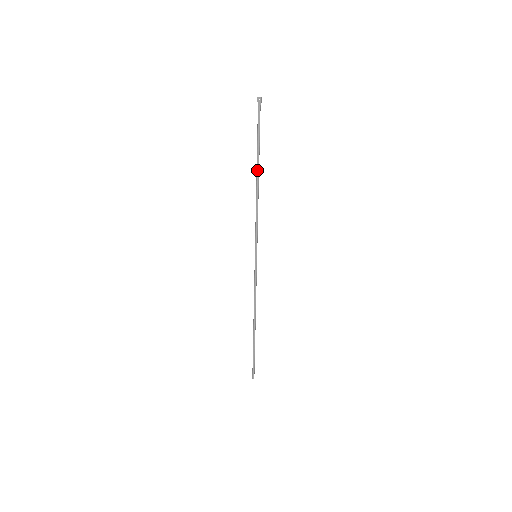
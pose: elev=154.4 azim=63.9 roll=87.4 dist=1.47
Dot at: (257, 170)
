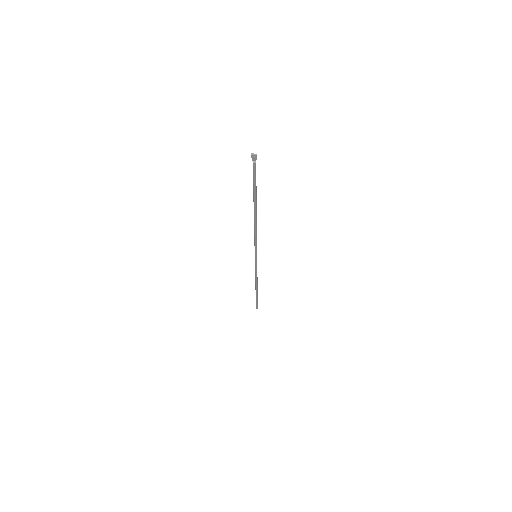
Dot at: (255, 209)
